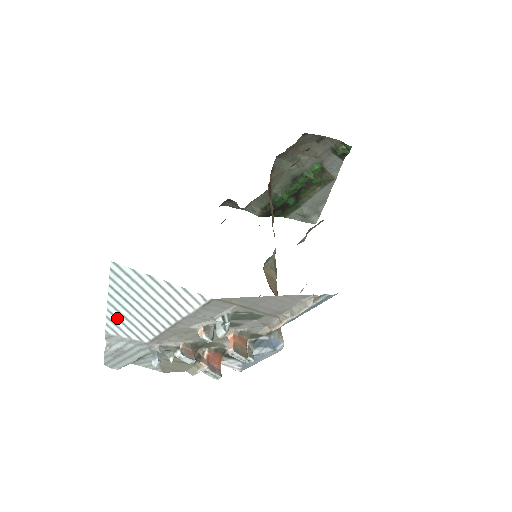
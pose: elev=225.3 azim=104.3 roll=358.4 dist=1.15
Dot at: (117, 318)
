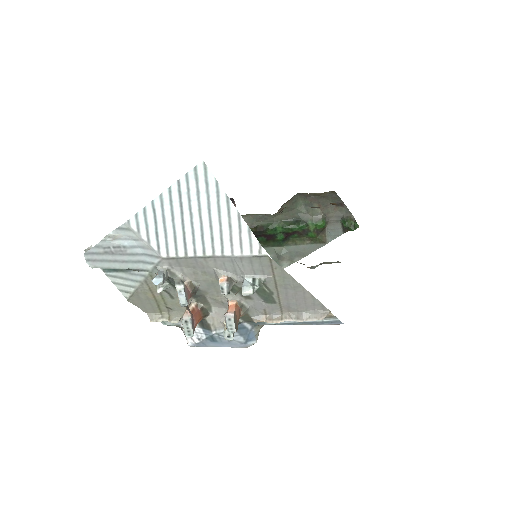
Dot at: (155, 215)
